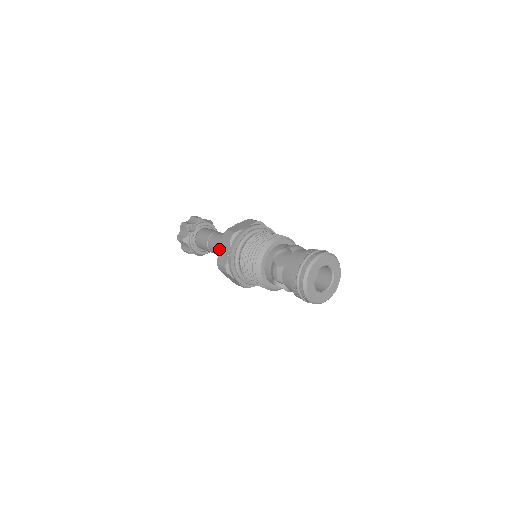
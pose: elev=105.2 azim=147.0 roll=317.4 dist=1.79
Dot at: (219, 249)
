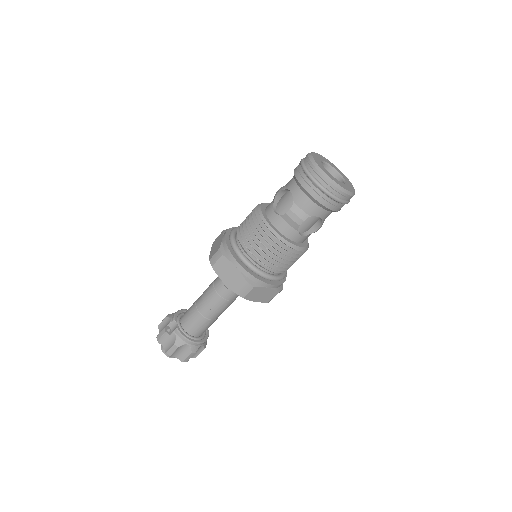
Dot at: (222, 280)
